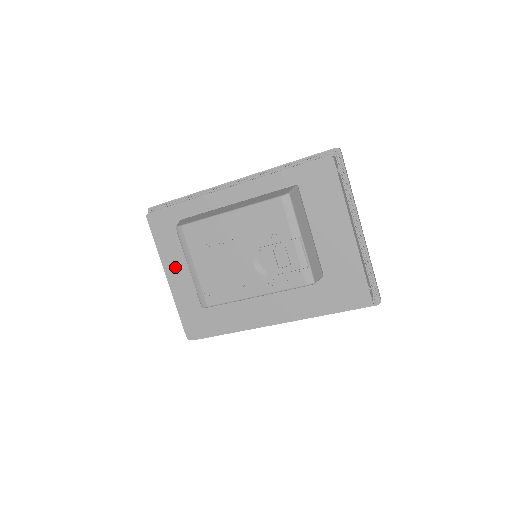
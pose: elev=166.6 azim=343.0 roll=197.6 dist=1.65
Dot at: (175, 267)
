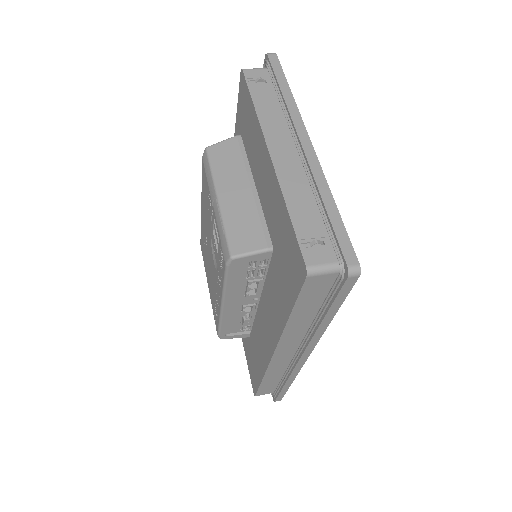
Dot at: occluded
